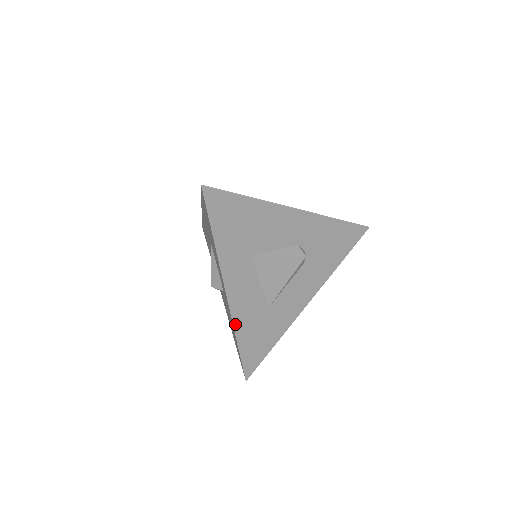
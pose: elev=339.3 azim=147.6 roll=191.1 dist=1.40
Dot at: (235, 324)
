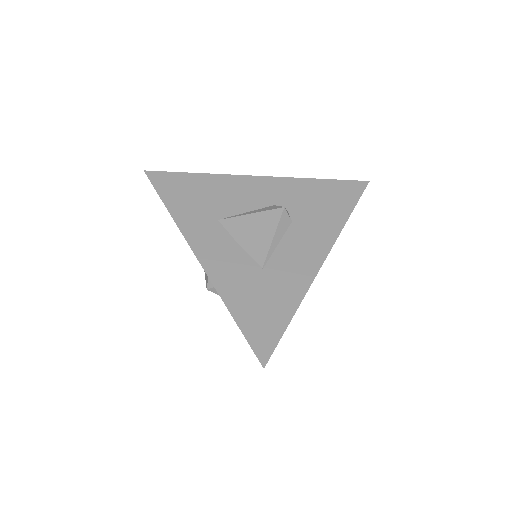
Dot at: (219, 290)
